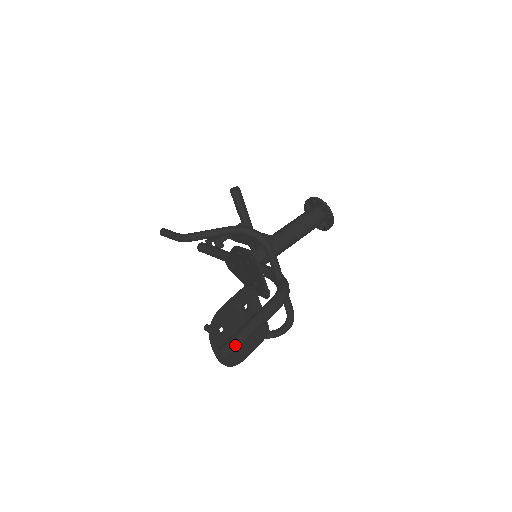
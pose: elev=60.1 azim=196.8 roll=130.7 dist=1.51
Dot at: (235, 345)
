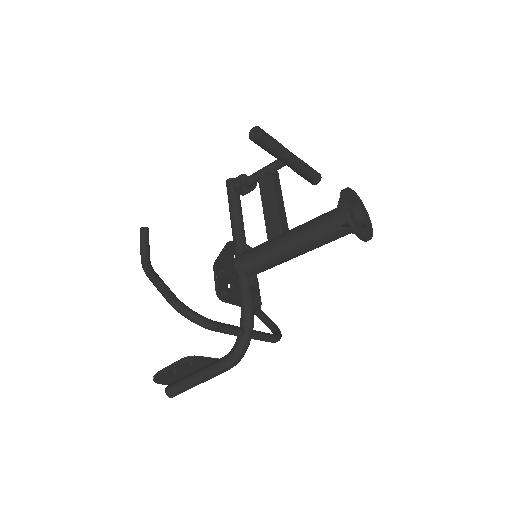
Dot at: (178, 392)
